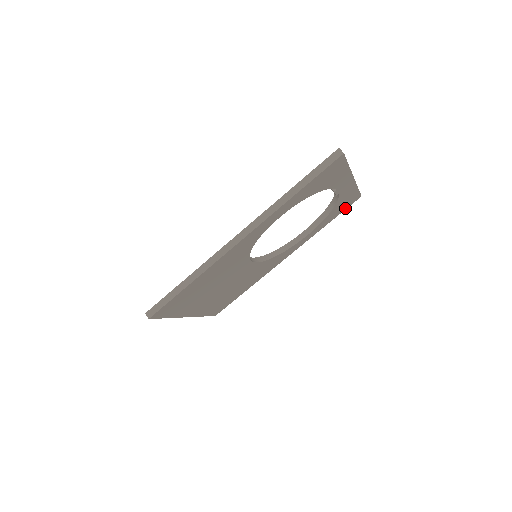
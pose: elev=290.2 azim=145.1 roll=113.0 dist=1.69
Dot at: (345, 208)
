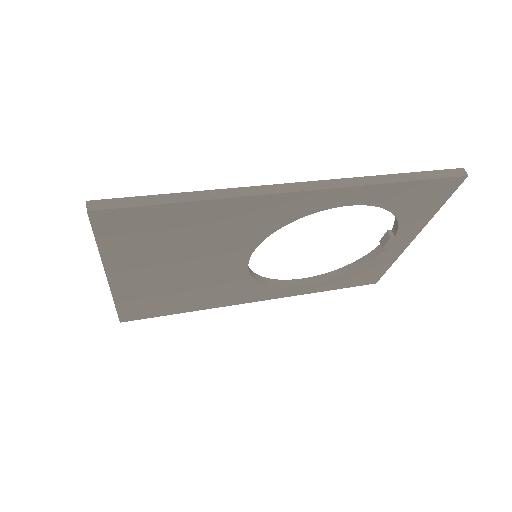
Dot at: (355, 284)
